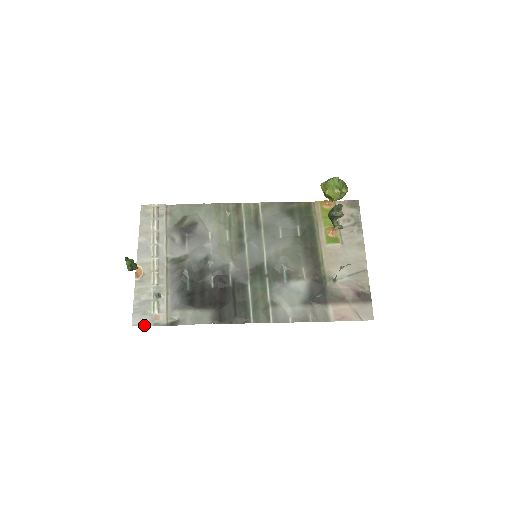
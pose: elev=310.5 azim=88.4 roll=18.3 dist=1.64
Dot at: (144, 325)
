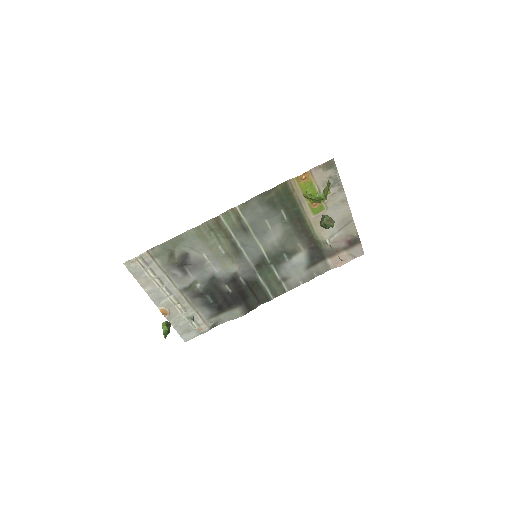
Dot at: occluded
